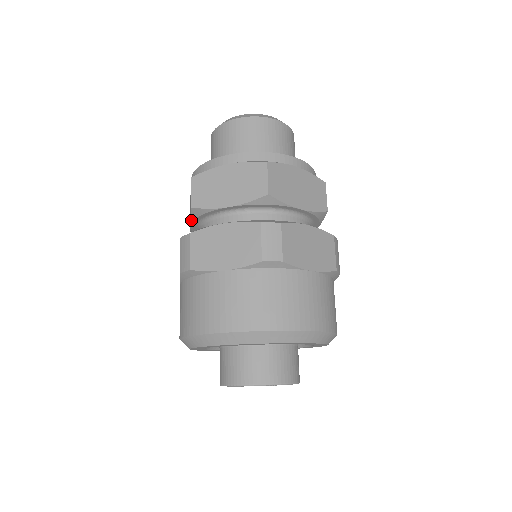
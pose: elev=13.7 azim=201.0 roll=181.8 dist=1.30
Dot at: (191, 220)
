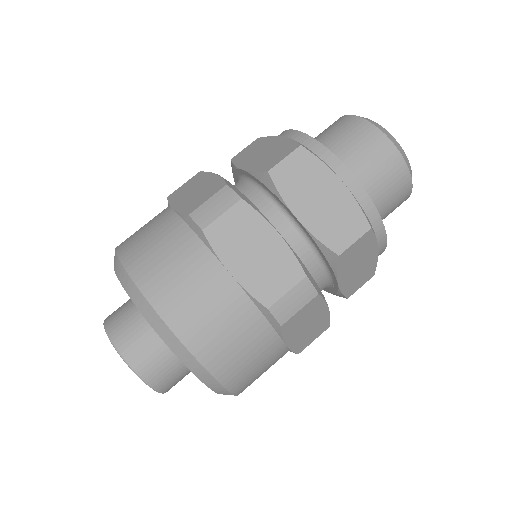
Dot at: (251, 172)
